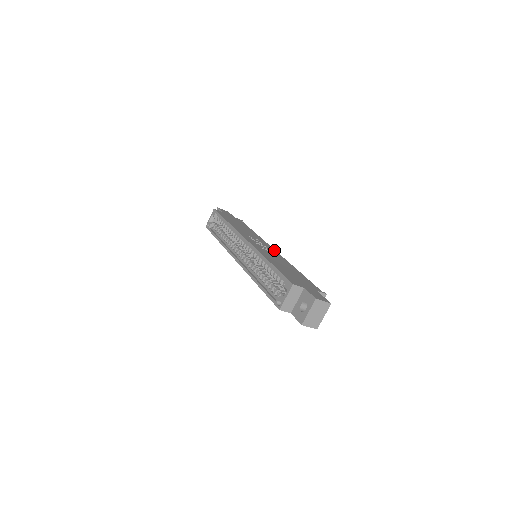
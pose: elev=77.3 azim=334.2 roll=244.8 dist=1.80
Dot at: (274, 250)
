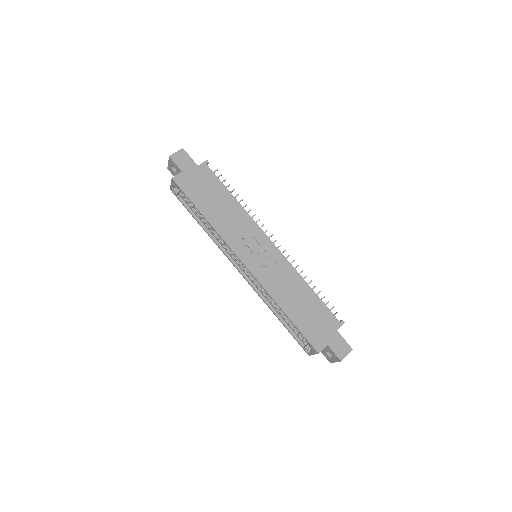
Dot at: (273, 246)
